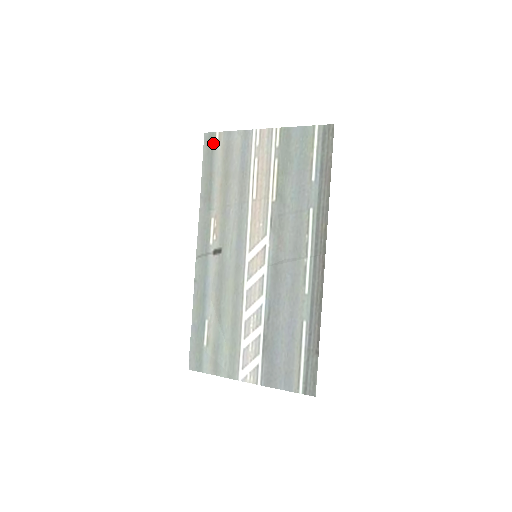
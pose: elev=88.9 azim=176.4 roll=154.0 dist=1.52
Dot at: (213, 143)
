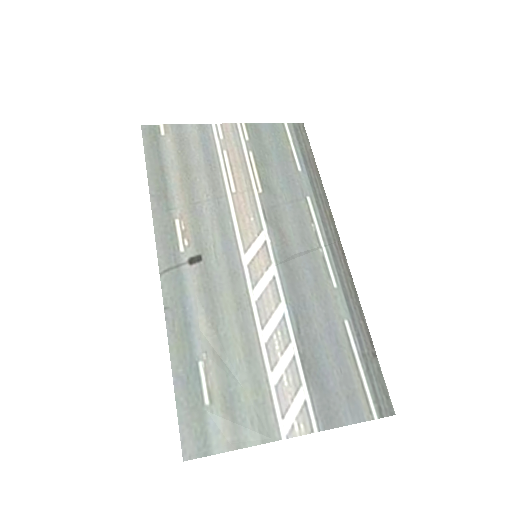
Dot at: (157, 135)
